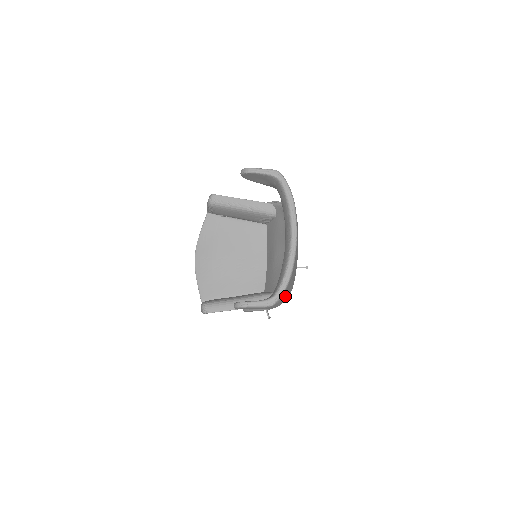
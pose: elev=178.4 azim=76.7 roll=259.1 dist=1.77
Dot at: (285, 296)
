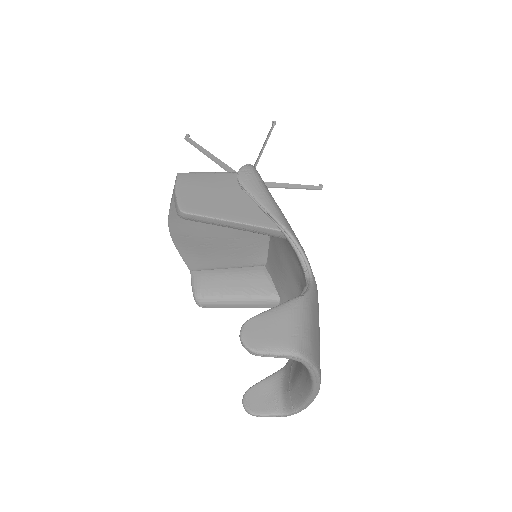
Dot at: occluded
